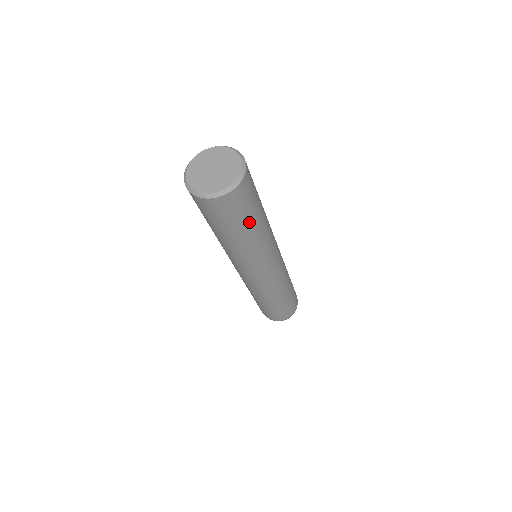
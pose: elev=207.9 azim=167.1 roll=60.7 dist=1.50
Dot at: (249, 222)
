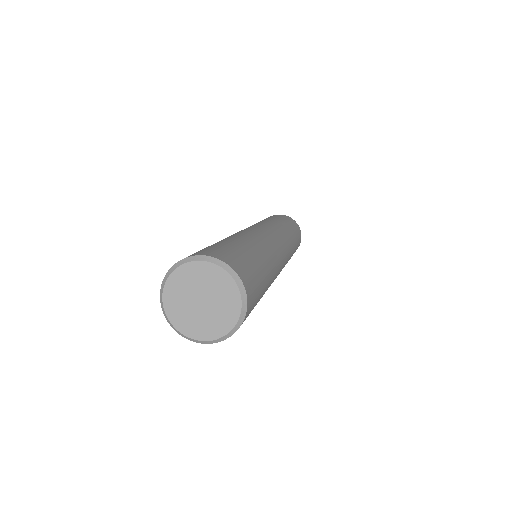
Dot at: occluded
